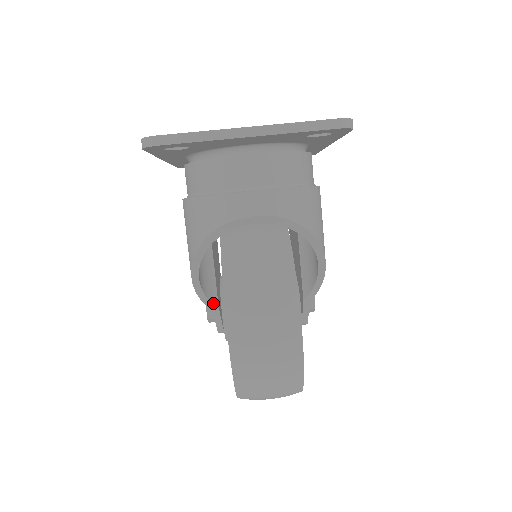
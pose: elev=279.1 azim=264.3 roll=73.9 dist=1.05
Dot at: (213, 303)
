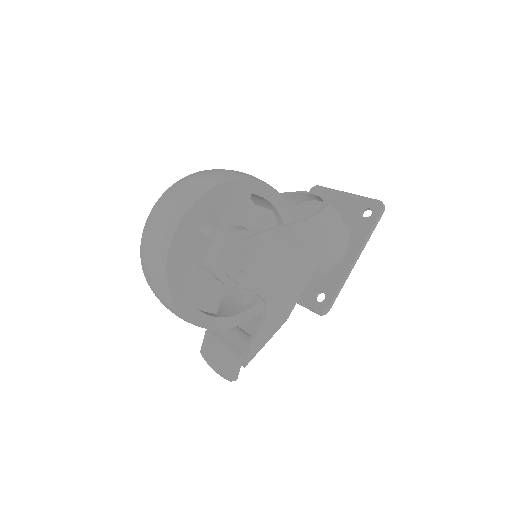
Dot at: occluded
